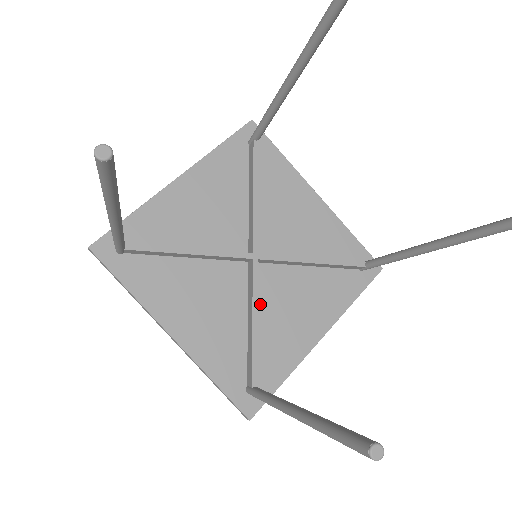
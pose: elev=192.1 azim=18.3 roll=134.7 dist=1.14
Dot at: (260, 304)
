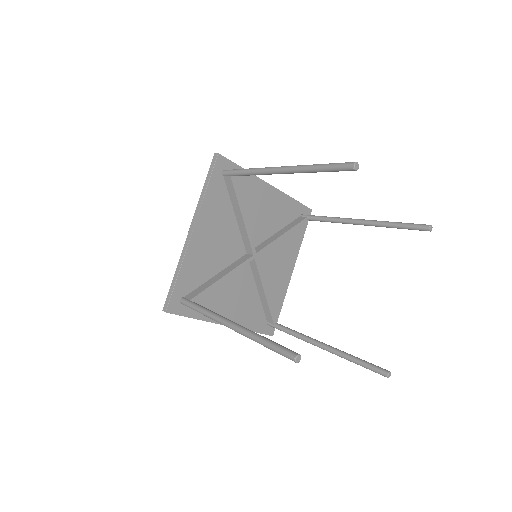
Dot at: occluded
